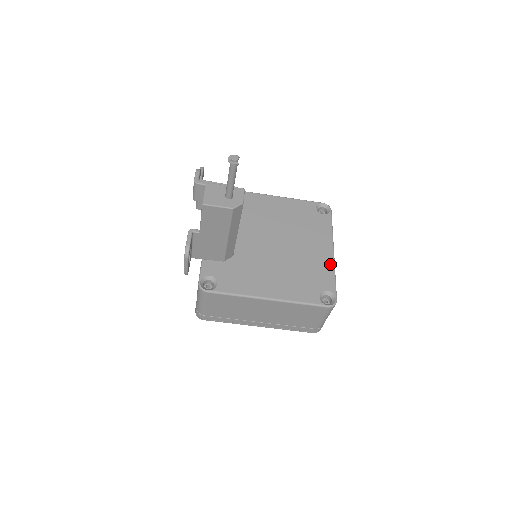
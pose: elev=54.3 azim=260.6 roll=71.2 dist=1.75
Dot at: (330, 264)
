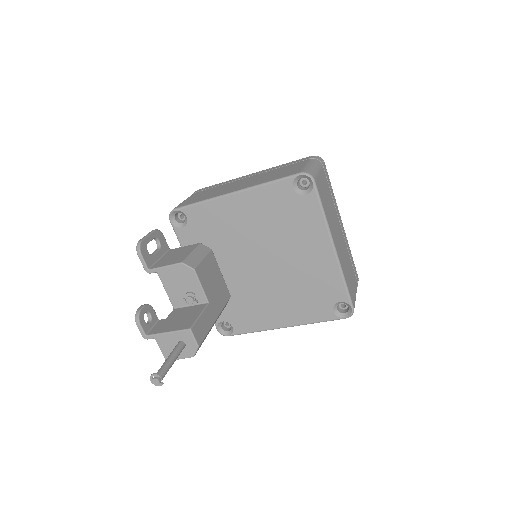
Dot at: (334, 268)
